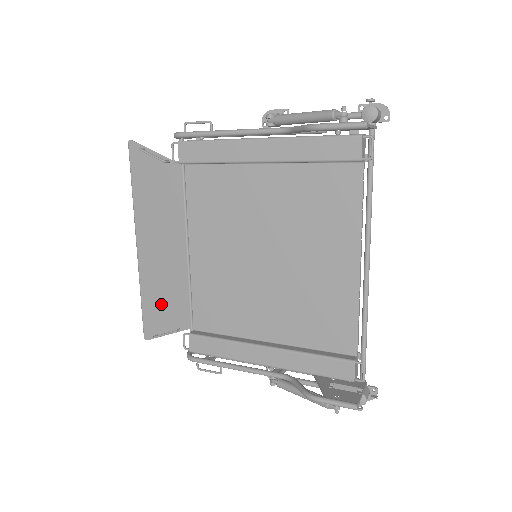
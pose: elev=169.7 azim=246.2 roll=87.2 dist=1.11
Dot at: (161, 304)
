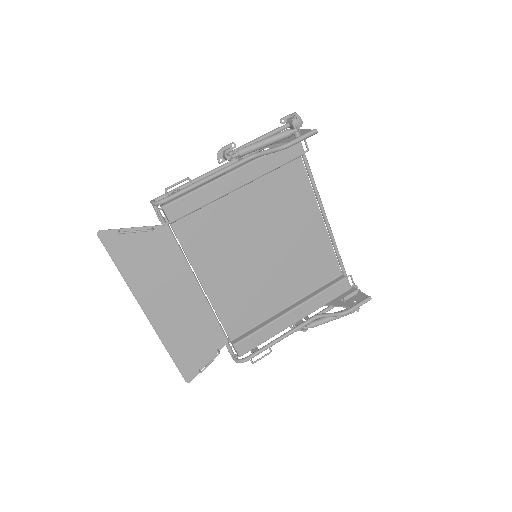
Dot at: (192, 344)
